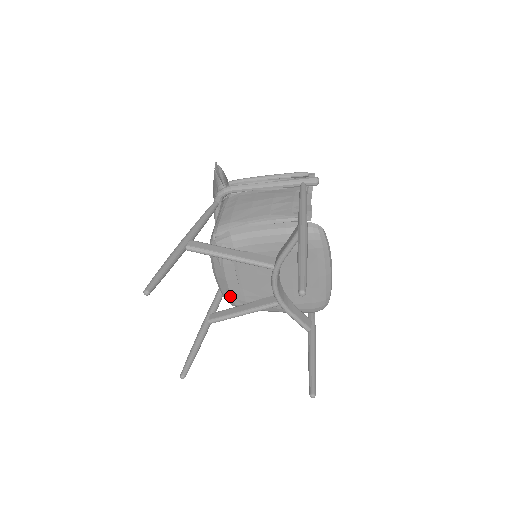
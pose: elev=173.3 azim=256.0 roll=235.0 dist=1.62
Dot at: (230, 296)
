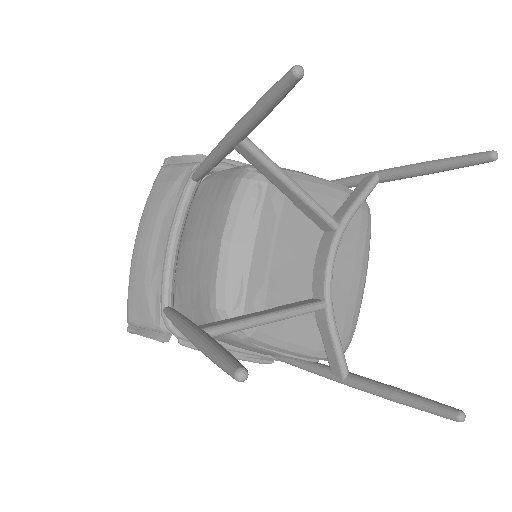
Dot at: (243, 288)
